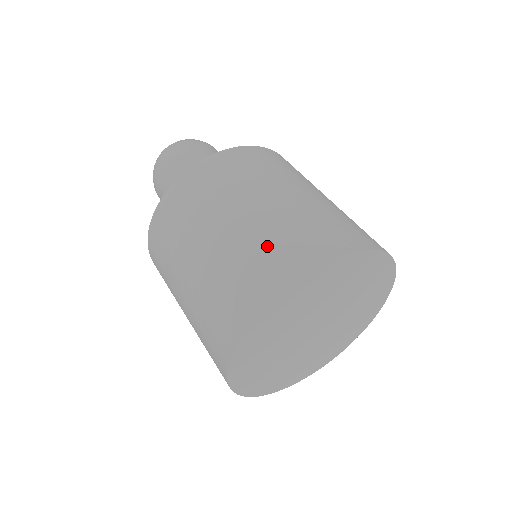
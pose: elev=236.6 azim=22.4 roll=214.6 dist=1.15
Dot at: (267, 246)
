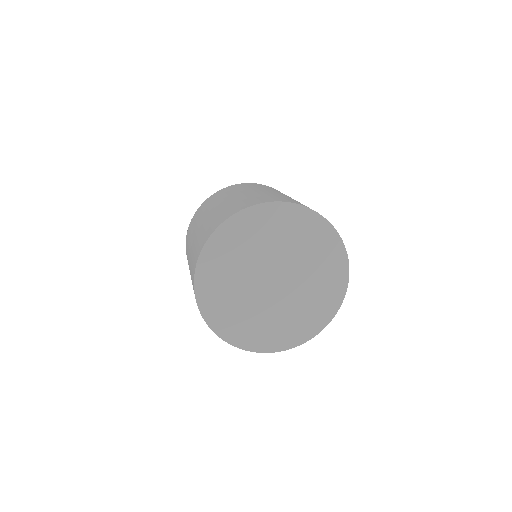
Dot at: (219, 214)
